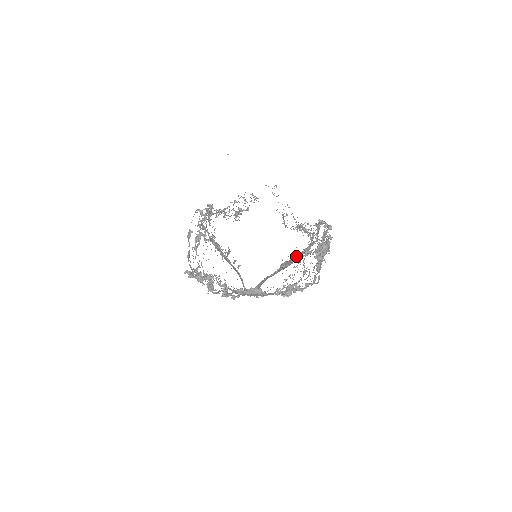
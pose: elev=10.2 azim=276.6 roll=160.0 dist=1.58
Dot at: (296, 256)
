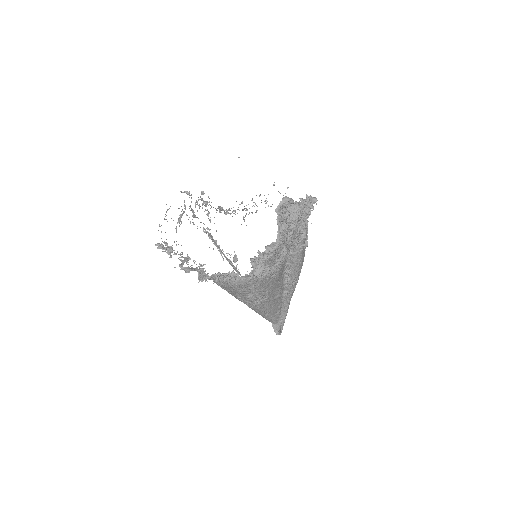
Dot at: (289, 246)
